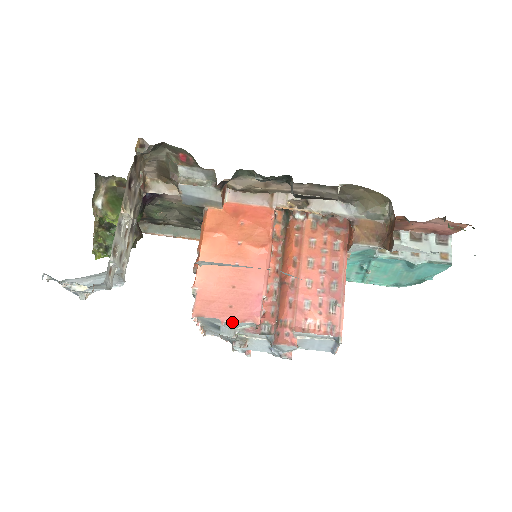
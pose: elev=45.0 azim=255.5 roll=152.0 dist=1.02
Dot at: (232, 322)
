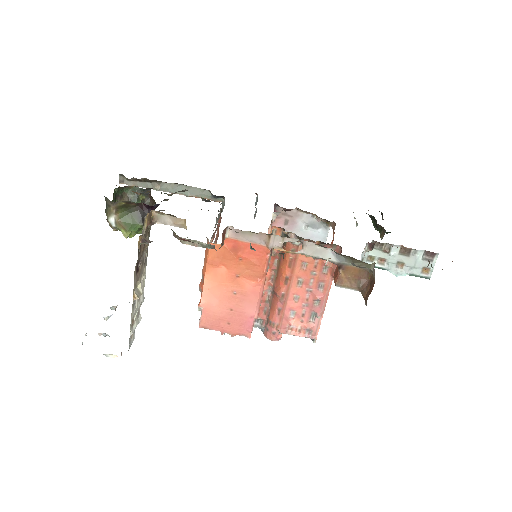
Dot at: (230, 334)
